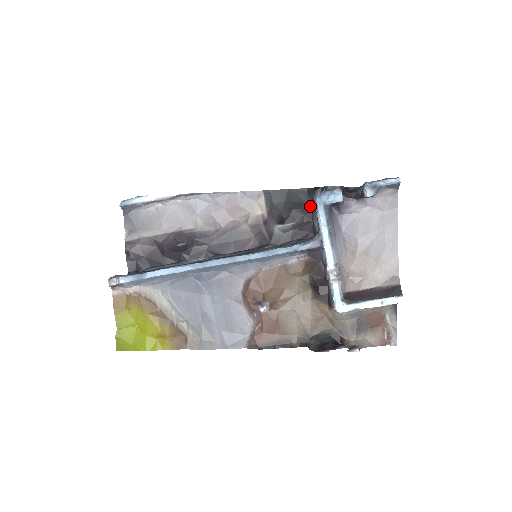
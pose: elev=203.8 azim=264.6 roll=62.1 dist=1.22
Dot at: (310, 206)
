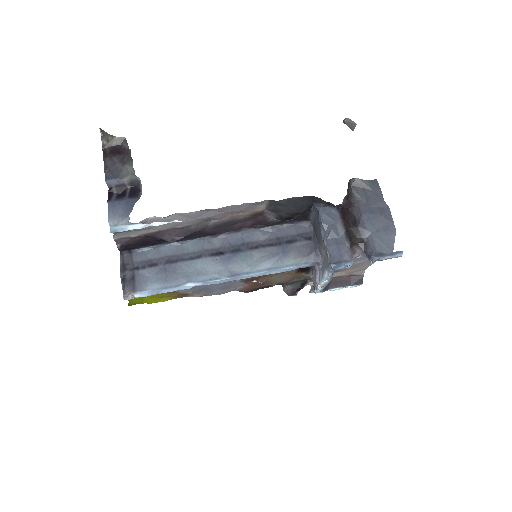
Dot at: (311, 207)
